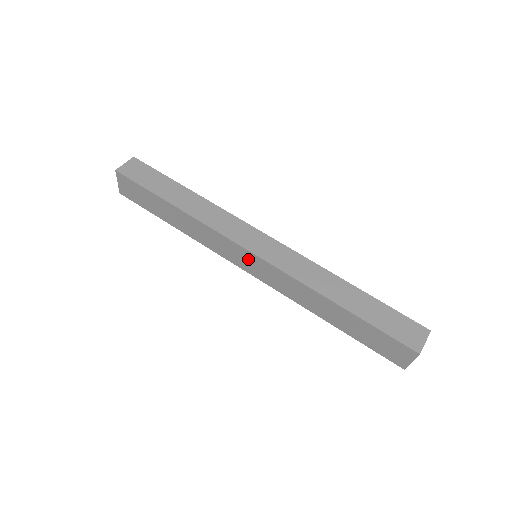
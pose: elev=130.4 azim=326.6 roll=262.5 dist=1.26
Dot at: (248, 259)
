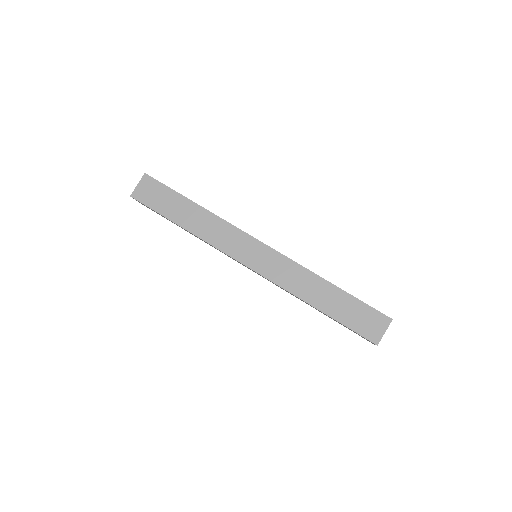
Dot at: (255, 250)
